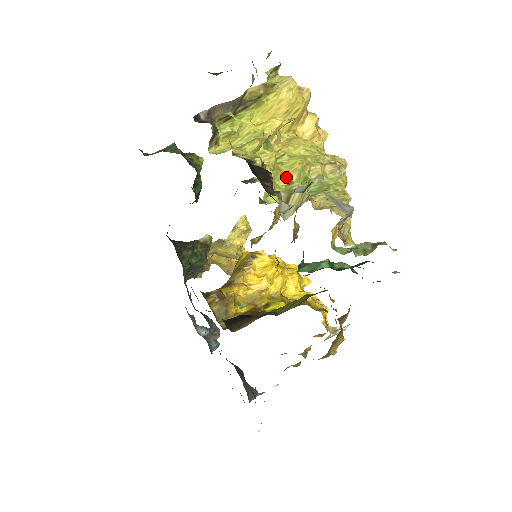
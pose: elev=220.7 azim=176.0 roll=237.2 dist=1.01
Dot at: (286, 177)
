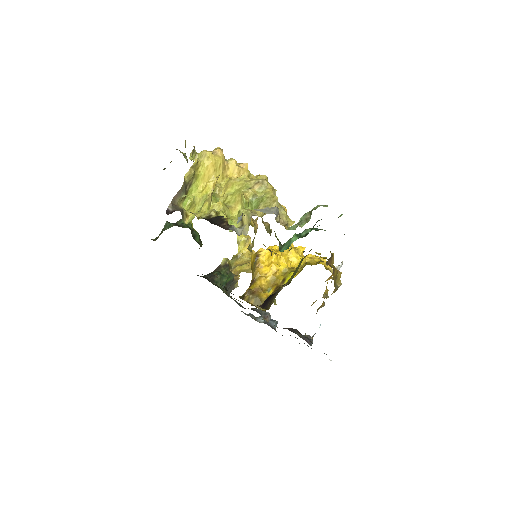
Dot at: (235, 209)
